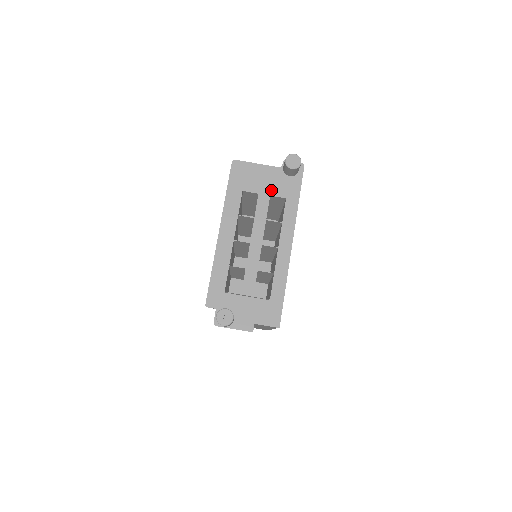
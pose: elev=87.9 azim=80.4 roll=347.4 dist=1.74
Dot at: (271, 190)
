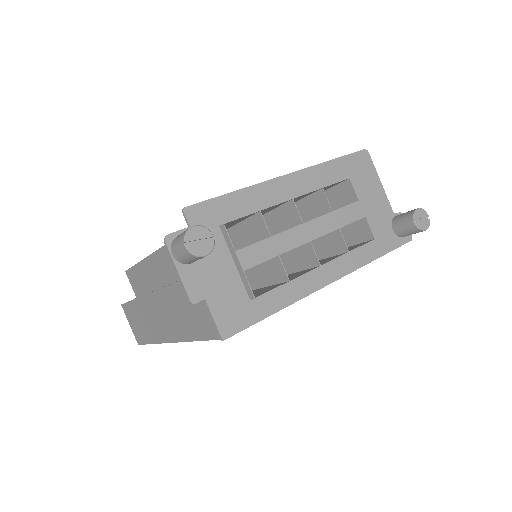
Dot at: (367, 216)
